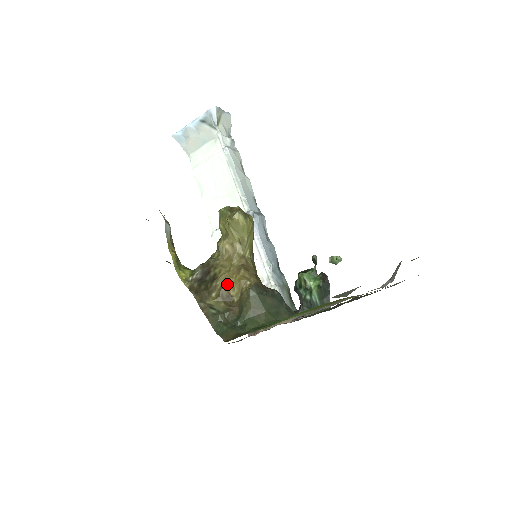
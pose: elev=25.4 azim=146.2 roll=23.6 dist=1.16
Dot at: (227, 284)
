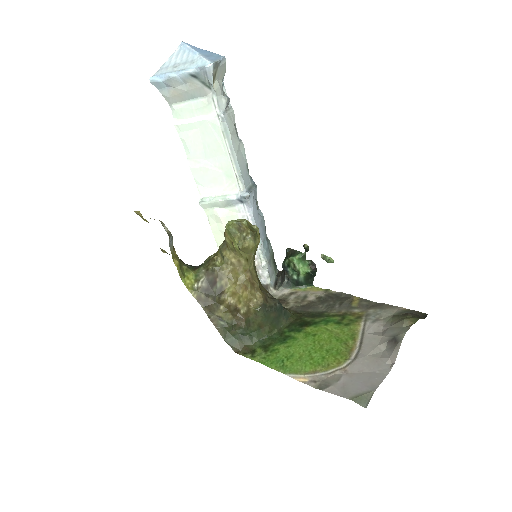
Dot at: (235, 299)
